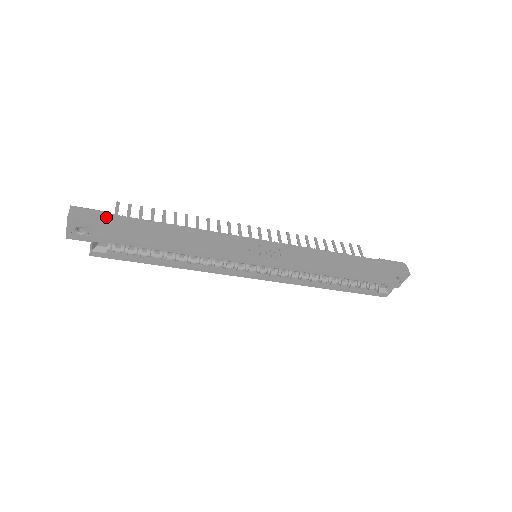
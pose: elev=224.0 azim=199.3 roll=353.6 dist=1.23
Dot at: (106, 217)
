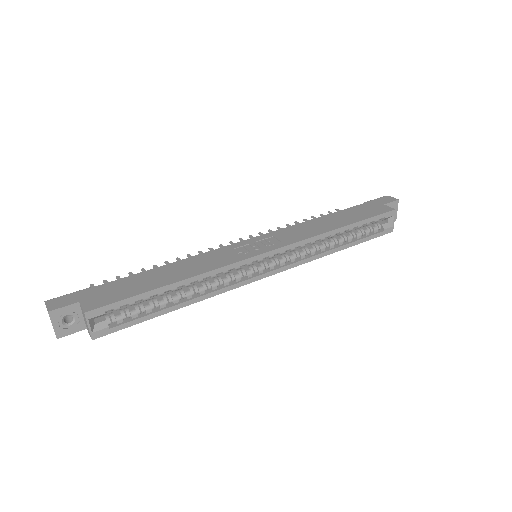
Dot at: (88, 292)
